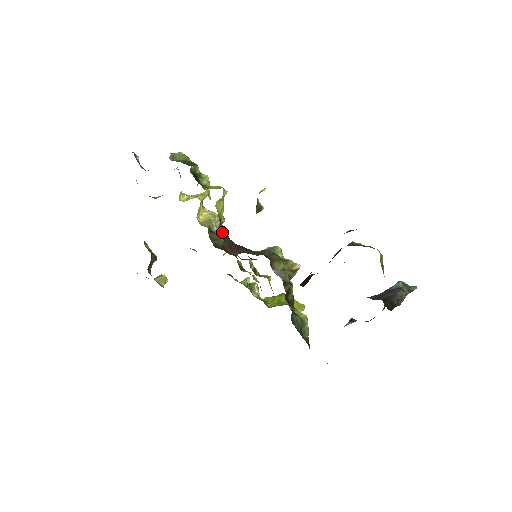
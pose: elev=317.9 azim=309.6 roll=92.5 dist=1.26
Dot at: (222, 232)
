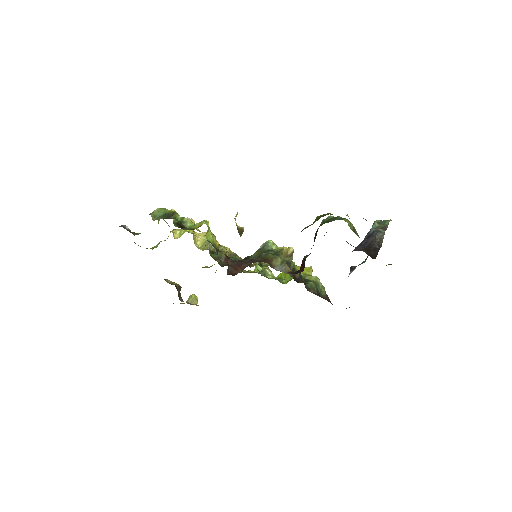
Dot at: (222, 257)
